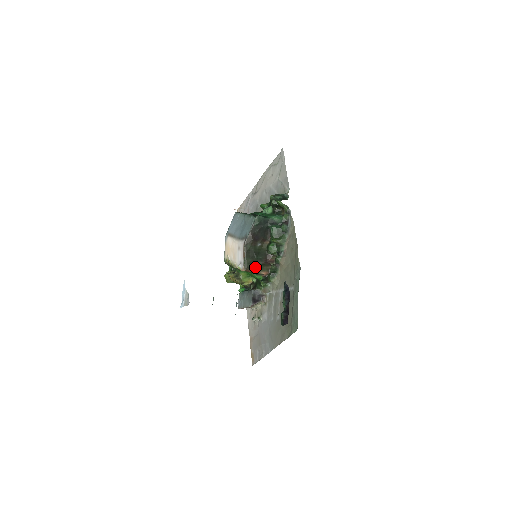
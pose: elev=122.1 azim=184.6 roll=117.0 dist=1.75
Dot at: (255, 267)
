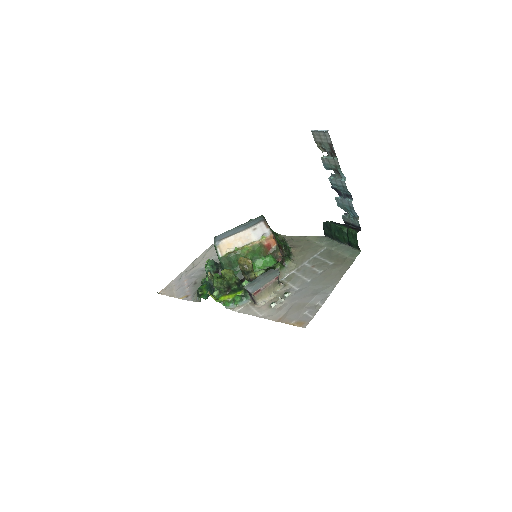
Dot at: occluded
